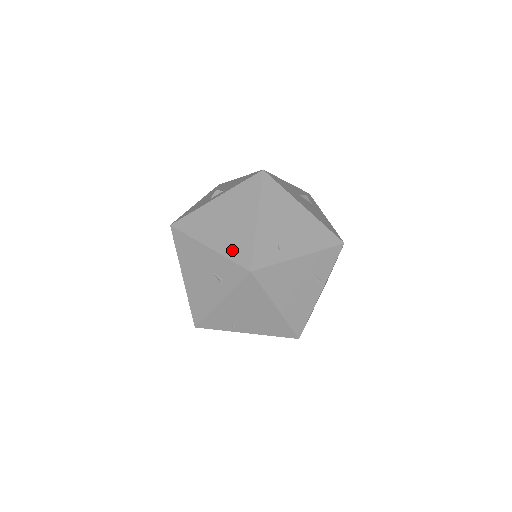
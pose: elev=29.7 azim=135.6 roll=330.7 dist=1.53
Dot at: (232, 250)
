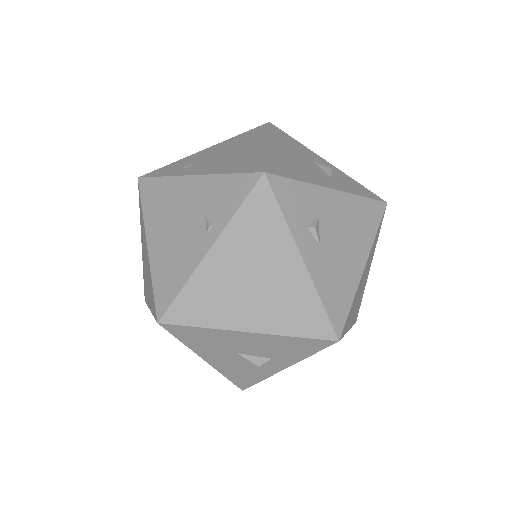
Dot at: occluded
